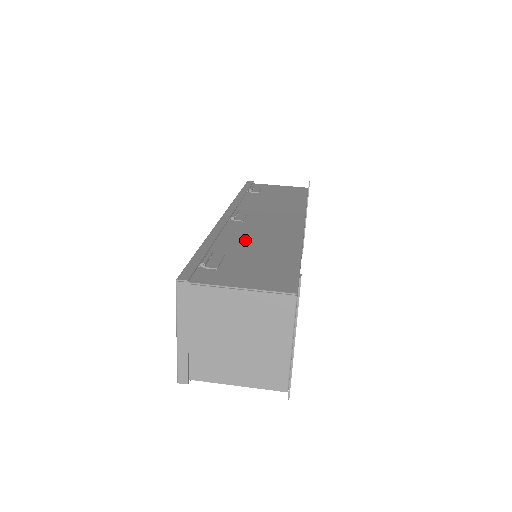
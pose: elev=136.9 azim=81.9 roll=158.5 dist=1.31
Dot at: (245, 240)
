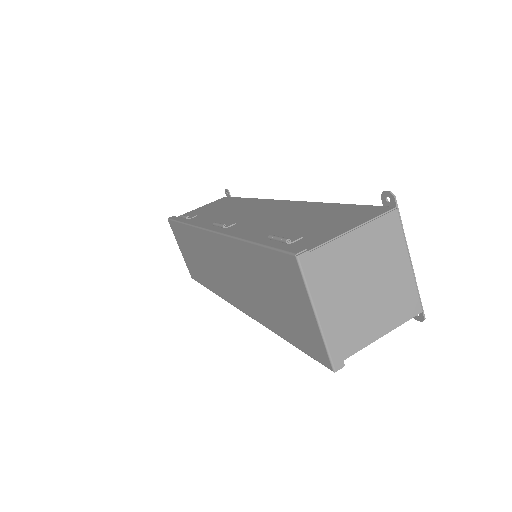
Dot at: (271, 224)
